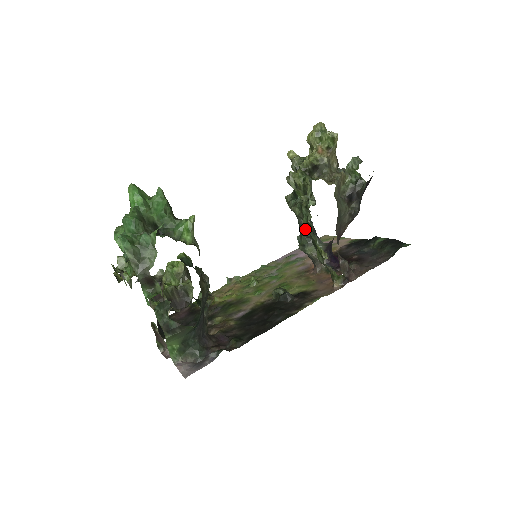
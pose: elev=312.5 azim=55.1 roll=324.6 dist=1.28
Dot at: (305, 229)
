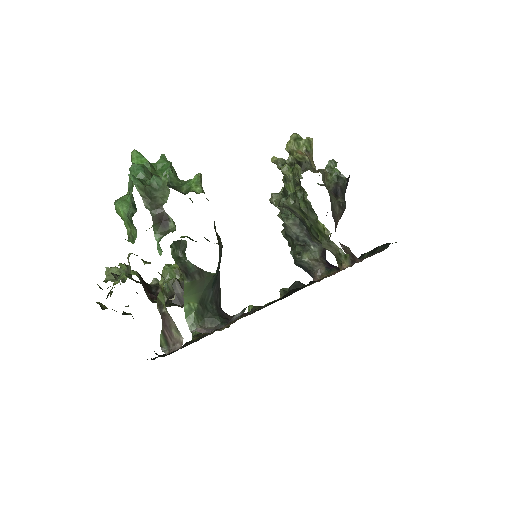
Dot at: (297, 239)
